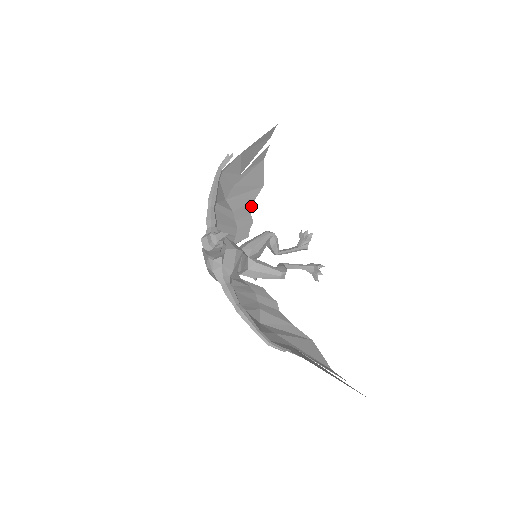
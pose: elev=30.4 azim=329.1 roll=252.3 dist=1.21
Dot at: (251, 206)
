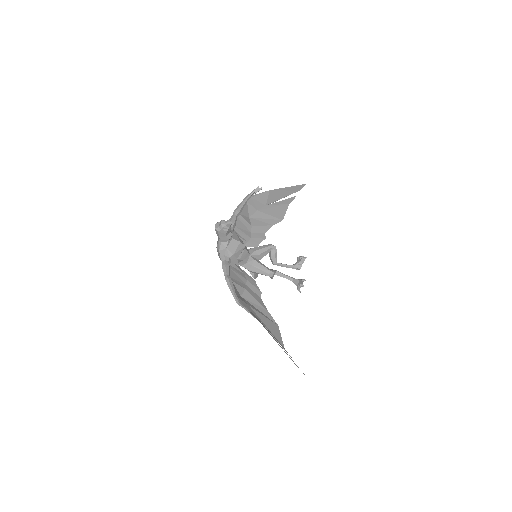
Dot at: (268, 229)
